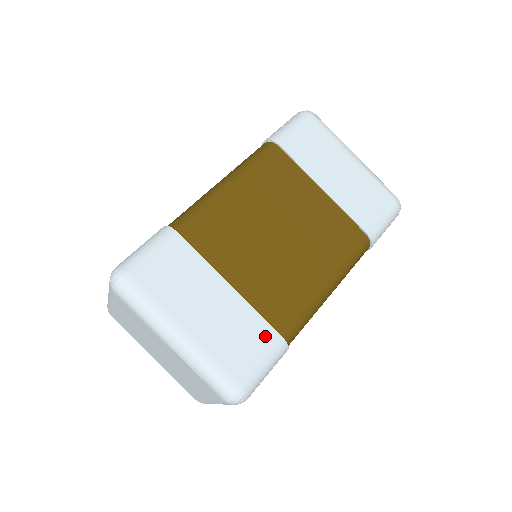
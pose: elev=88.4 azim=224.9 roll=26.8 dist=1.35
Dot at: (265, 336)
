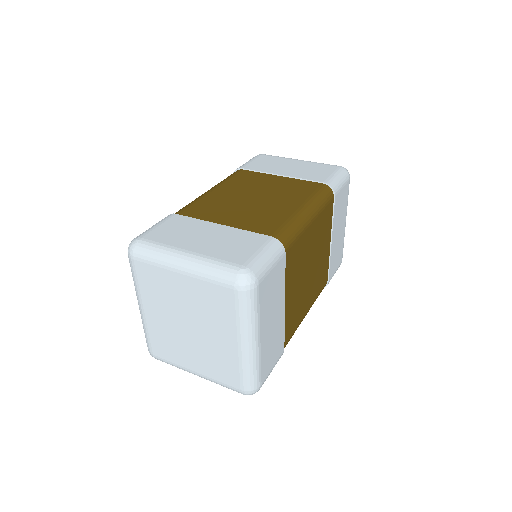
Dot at: (280, 349)
